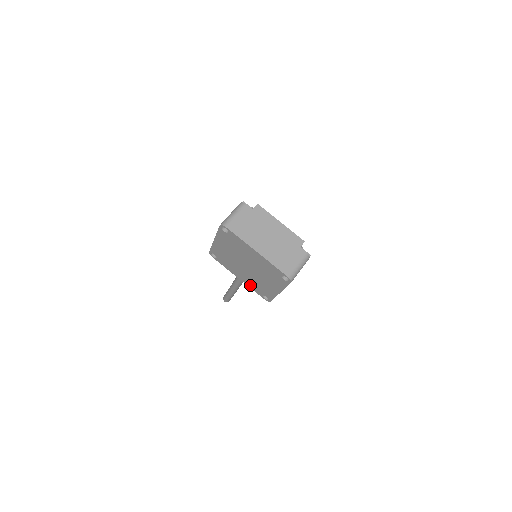
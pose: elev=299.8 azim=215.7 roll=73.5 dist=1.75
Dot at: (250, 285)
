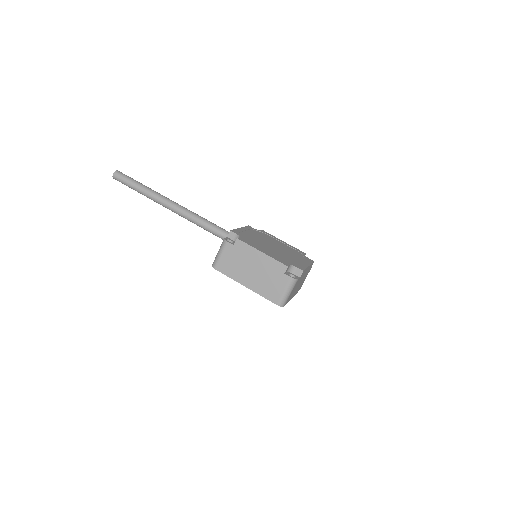
Dot at: occluded
